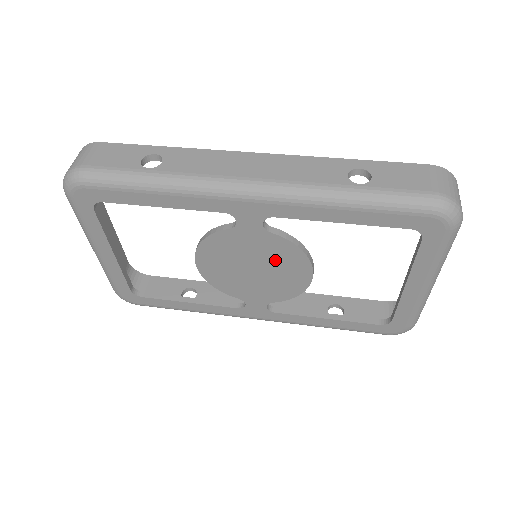
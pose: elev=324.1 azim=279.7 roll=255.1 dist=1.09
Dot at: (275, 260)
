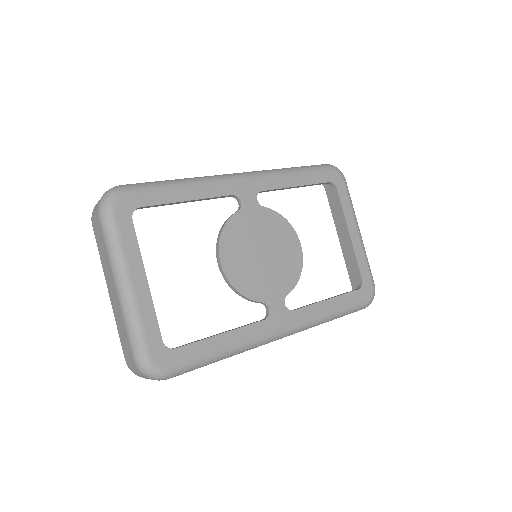
Dot at: (274, 236)
